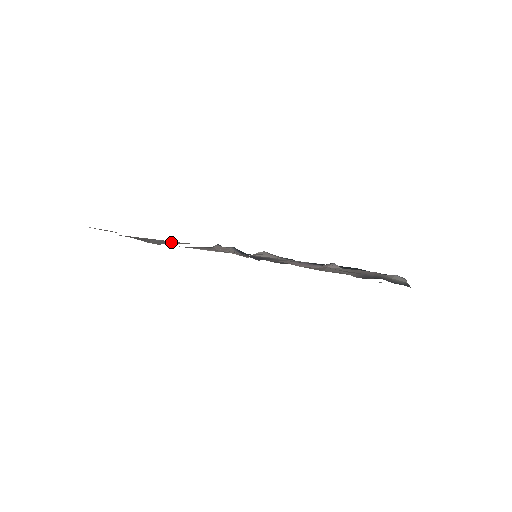
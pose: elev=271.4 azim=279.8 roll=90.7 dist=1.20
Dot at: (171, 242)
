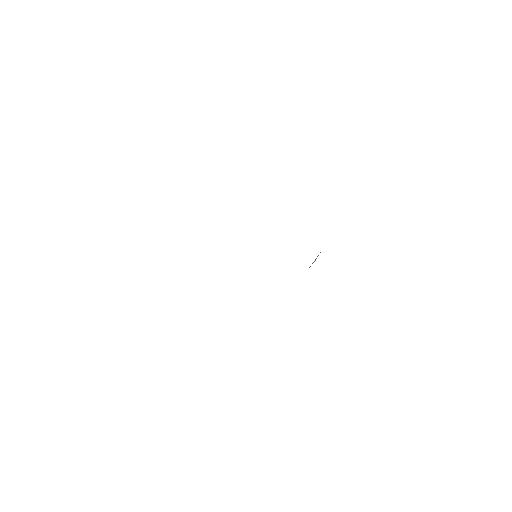
Dot at: occluded
